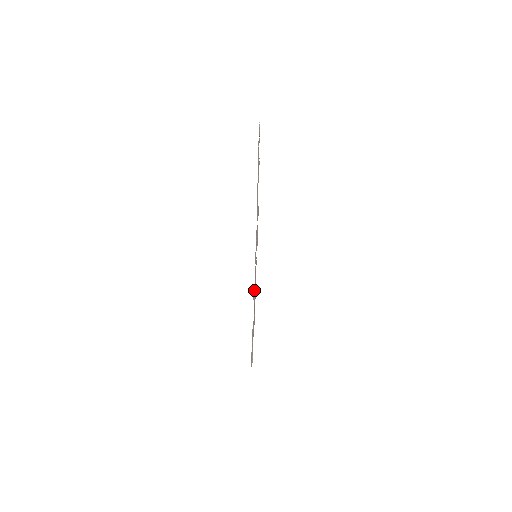
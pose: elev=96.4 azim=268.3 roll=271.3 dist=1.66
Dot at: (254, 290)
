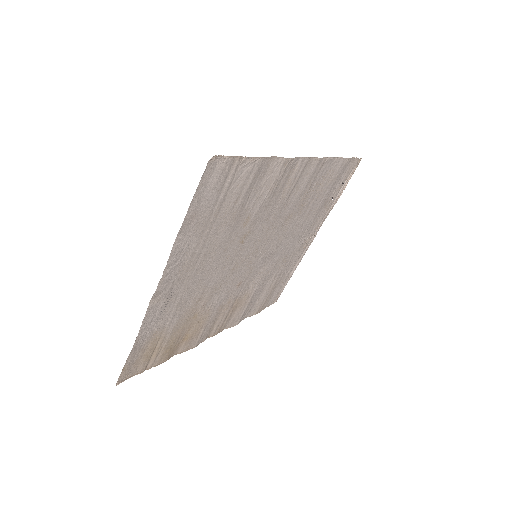
Dot at: (264, 188)
